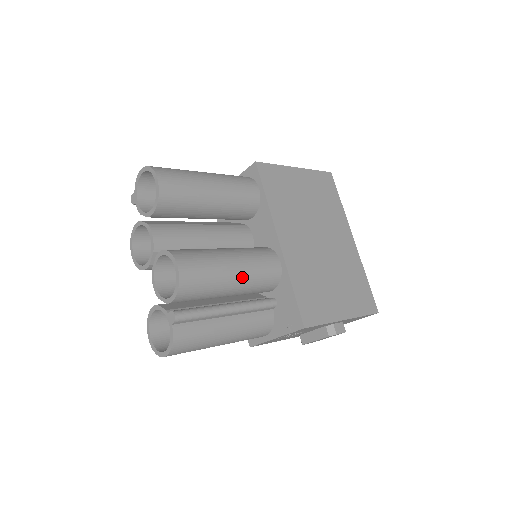
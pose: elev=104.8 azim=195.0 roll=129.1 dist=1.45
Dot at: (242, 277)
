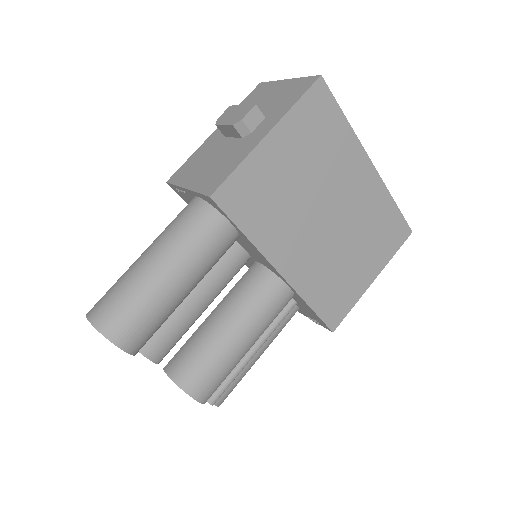
Dot at: (255, 339)
